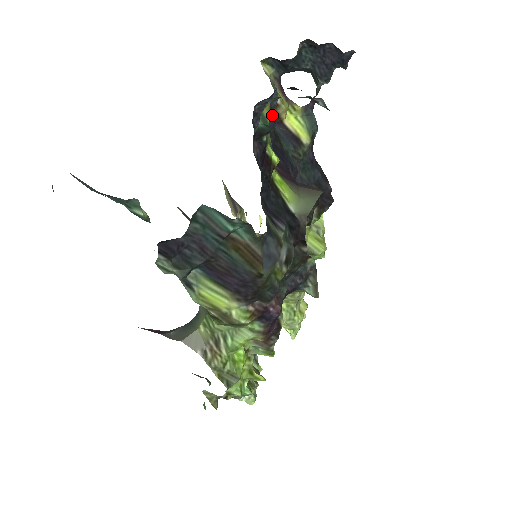
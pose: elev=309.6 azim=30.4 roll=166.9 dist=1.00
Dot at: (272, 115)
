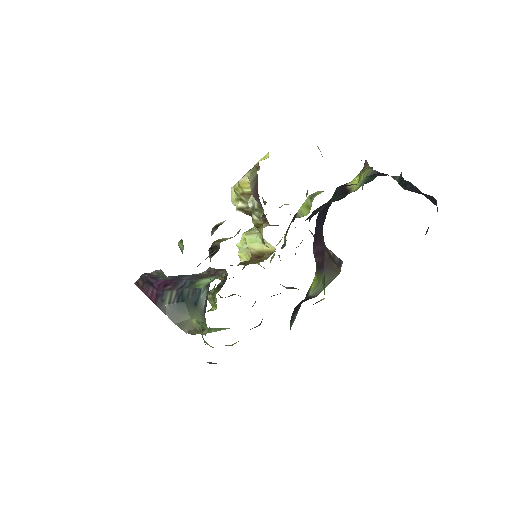
Dot at: occluded
